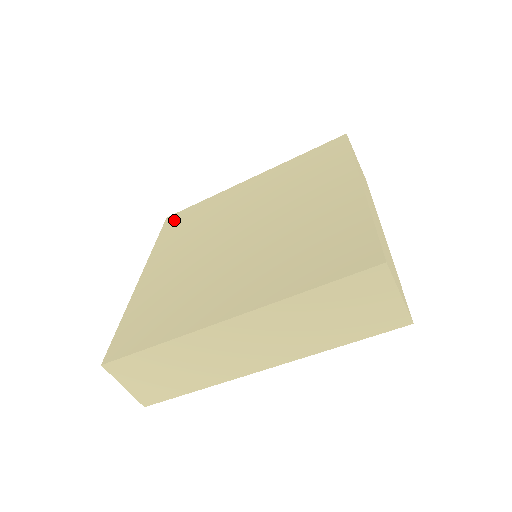
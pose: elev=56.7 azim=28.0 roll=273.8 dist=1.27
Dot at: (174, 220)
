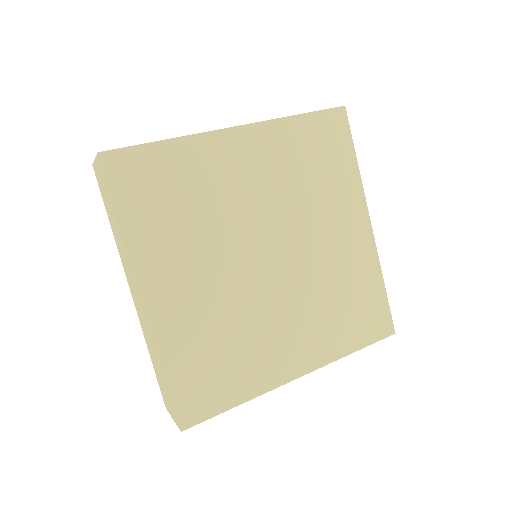
Dot at: (127, 173)
